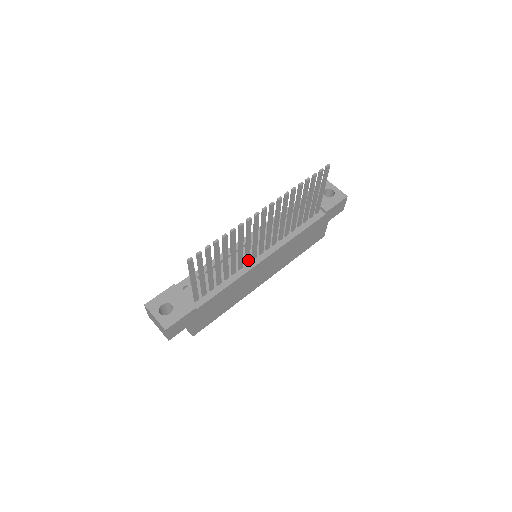
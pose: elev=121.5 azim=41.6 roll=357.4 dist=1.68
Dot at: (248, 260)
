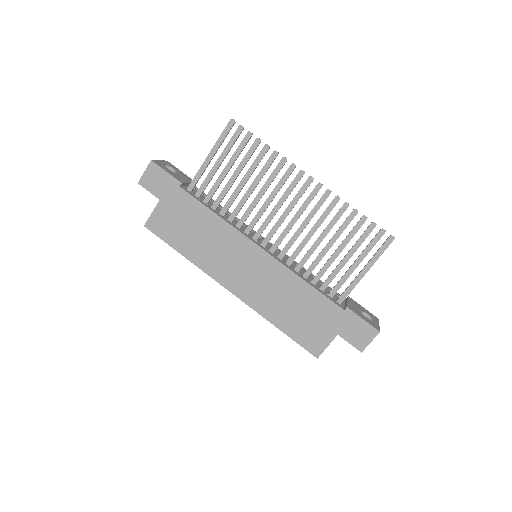
Dot at: (250, 228)
